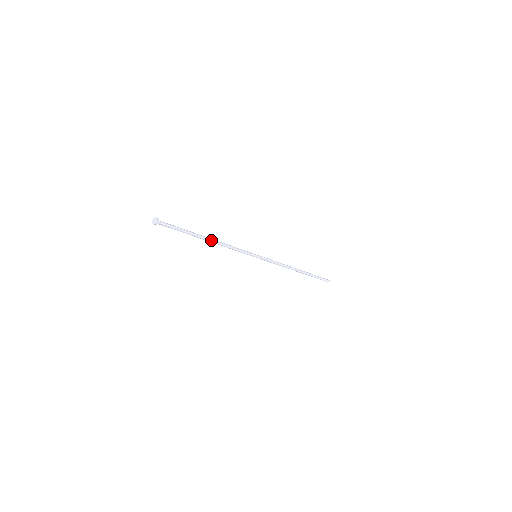
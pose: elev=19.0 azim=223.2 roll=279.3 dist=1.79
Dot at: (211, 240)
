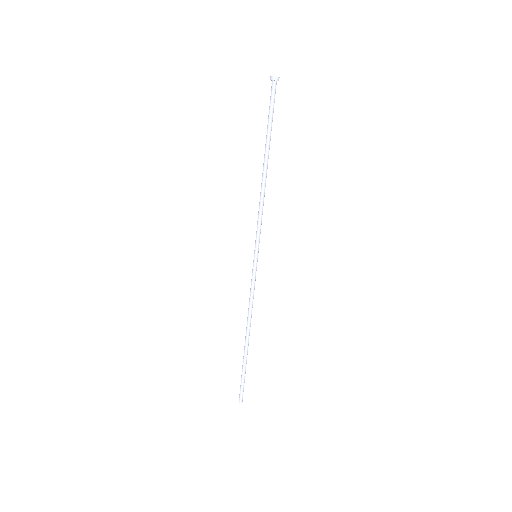
Dot at: occluded
